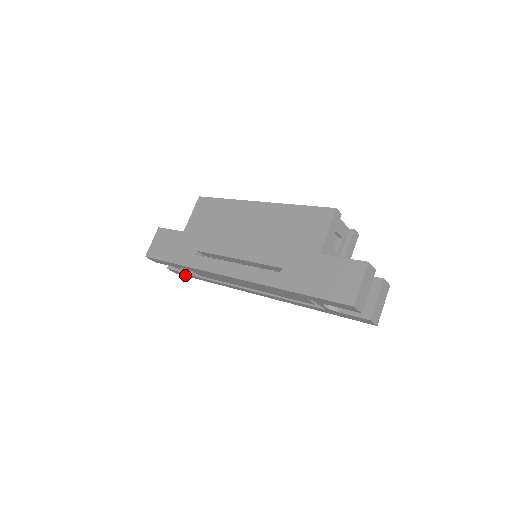
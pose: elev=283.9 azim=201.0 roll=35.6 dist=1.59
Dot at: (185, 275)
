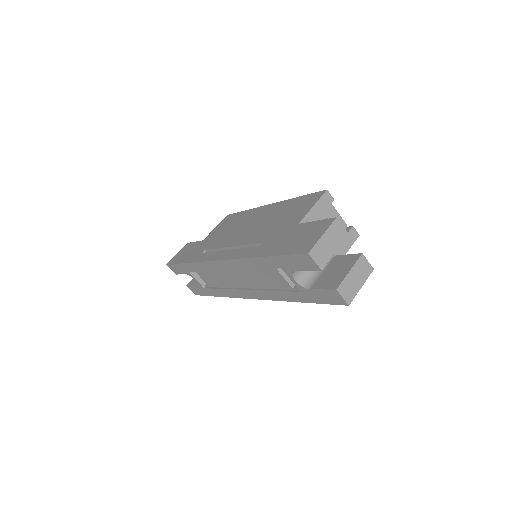
Dot at: (200, 293)
